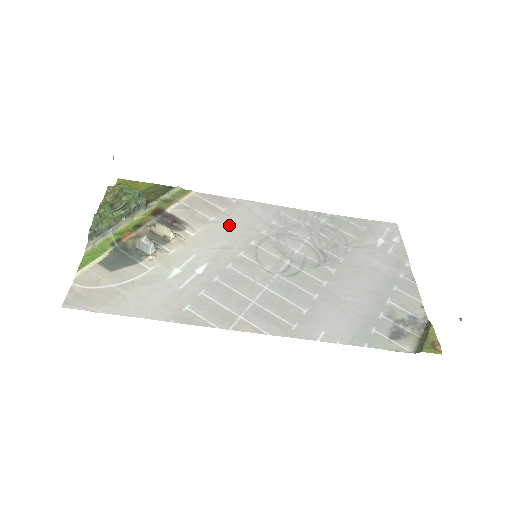
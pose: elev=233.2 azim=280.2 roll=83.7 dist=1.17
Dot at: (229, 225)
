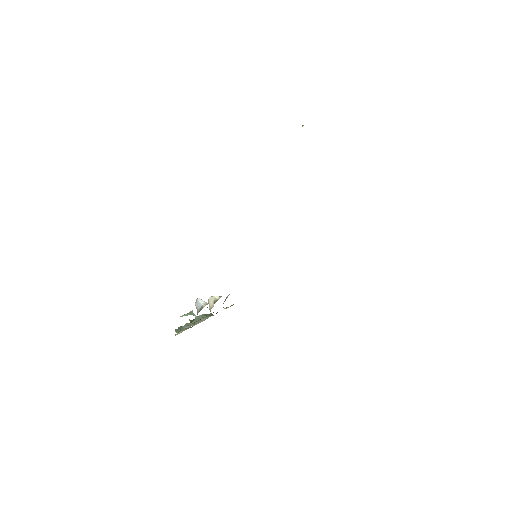
Dot at: occluded
